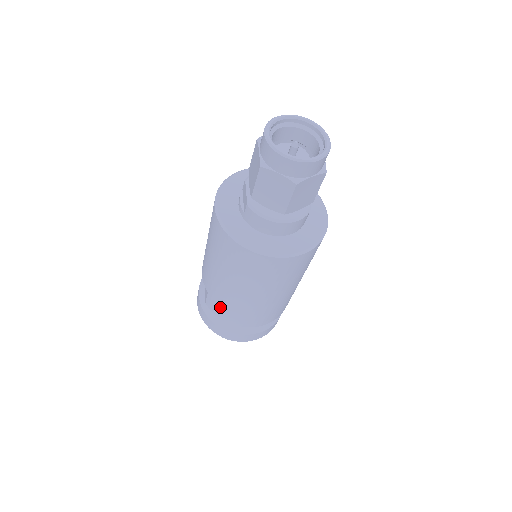
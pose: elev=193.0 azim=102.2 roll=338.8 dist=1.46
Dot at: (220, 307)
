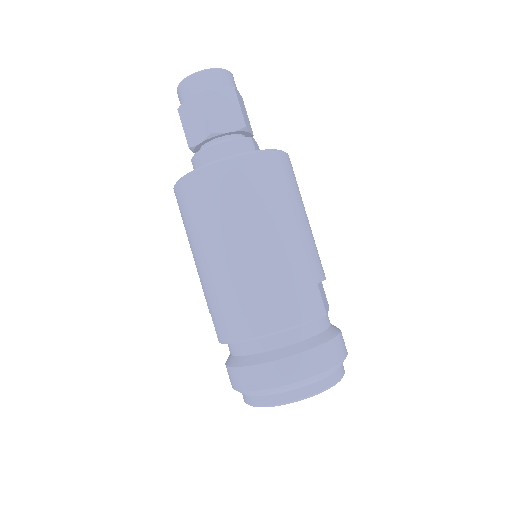
Dot at: (220, 316)
